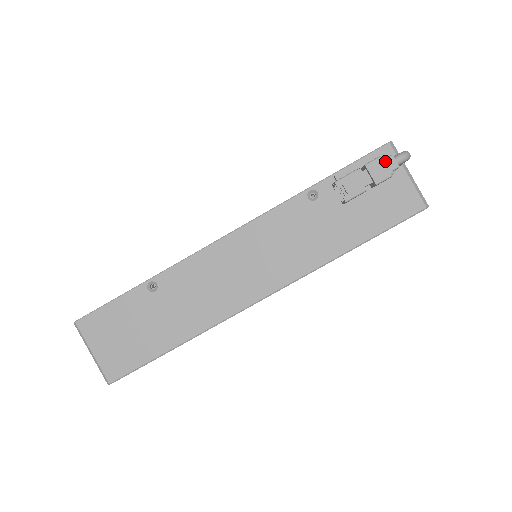
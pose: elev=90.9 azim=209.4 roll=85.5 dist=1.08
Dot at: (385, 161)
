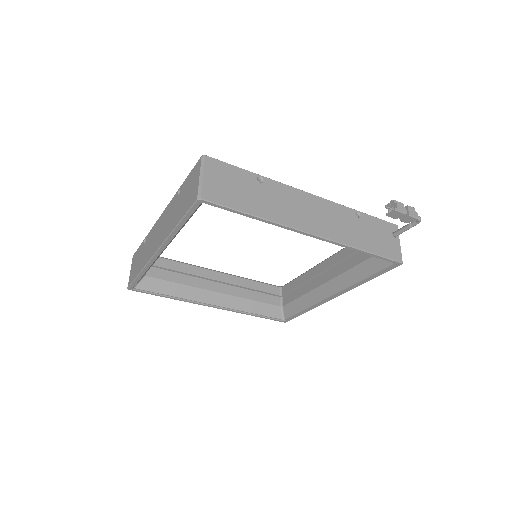
Dot at: (415, 211)
